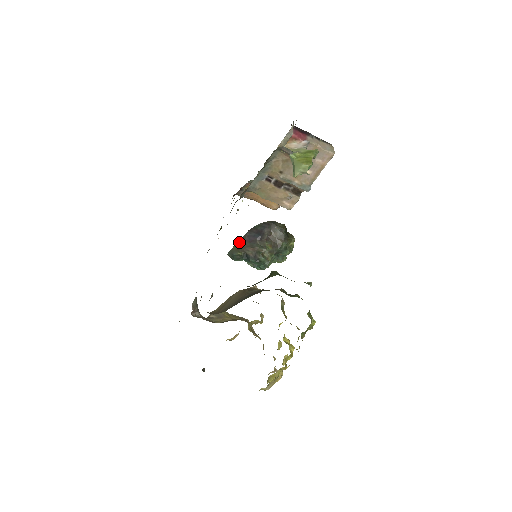
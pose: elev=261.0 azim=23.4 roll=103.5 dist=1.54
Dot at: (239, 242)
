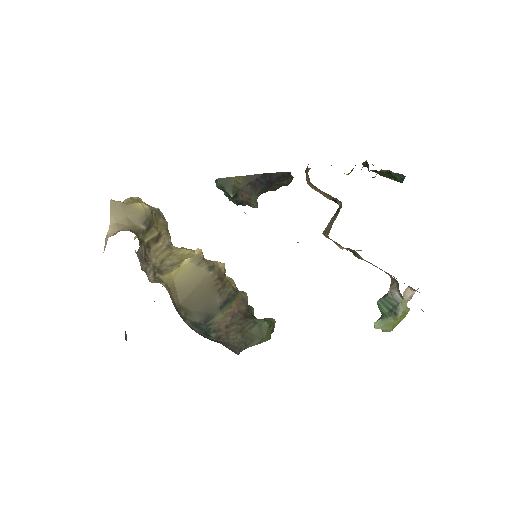
Dot at: (243, 177)
